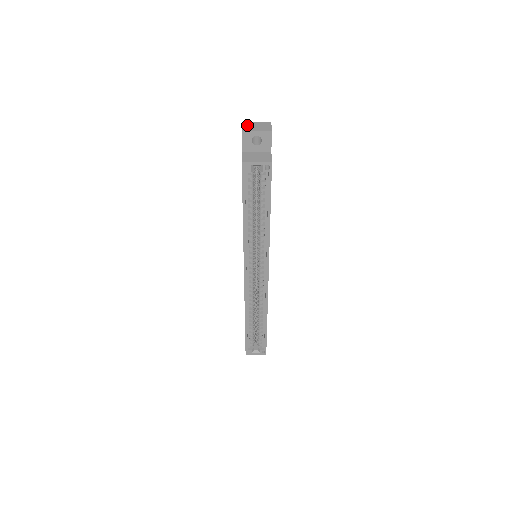
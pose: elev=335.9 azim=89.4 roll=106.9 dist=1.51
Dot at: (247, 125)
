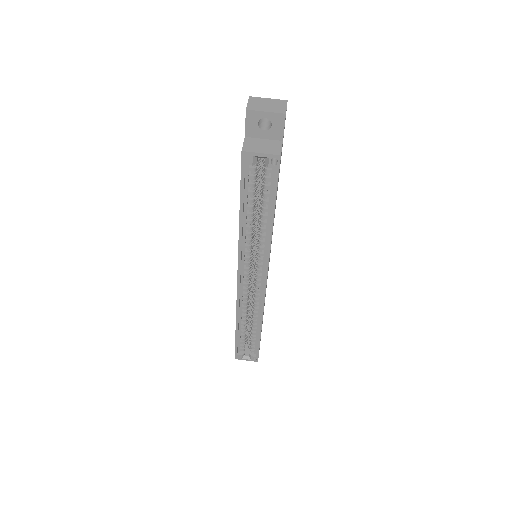
Dot at: (255, 102)
